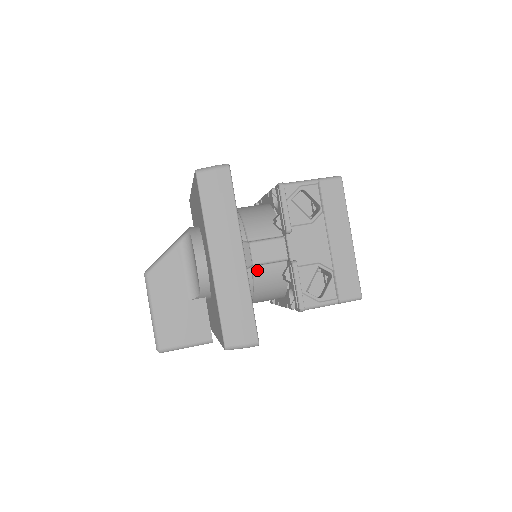
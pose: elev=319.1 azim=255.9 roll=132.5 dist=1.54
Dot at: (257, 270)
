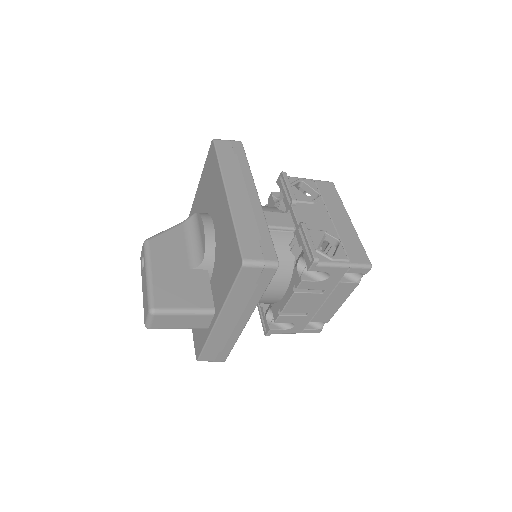
Dot at: occluded
